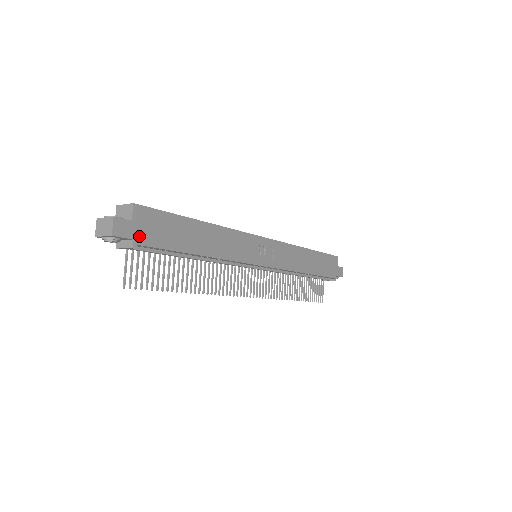
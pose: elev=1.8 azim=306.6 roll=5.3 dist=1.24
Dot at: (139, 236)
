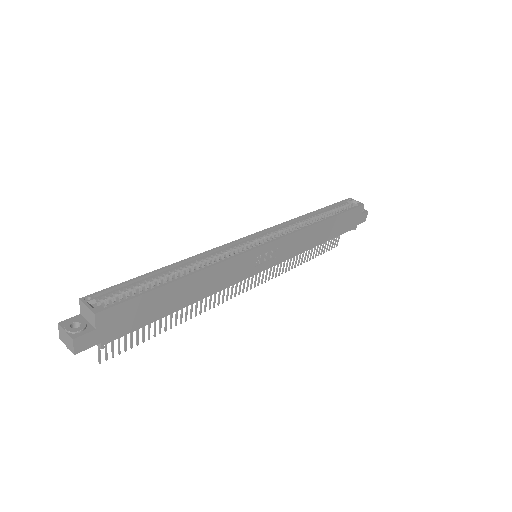
Dot at: (107, 336)
